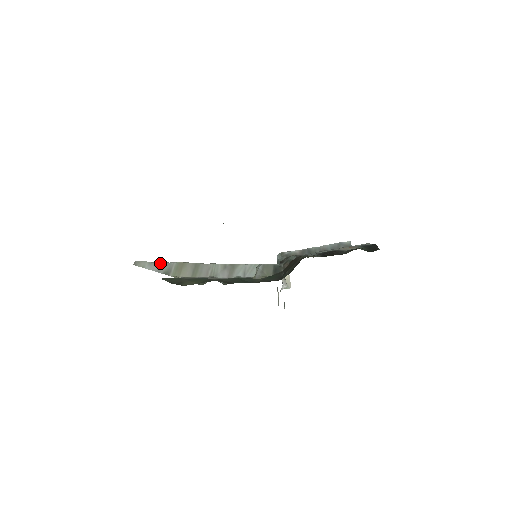
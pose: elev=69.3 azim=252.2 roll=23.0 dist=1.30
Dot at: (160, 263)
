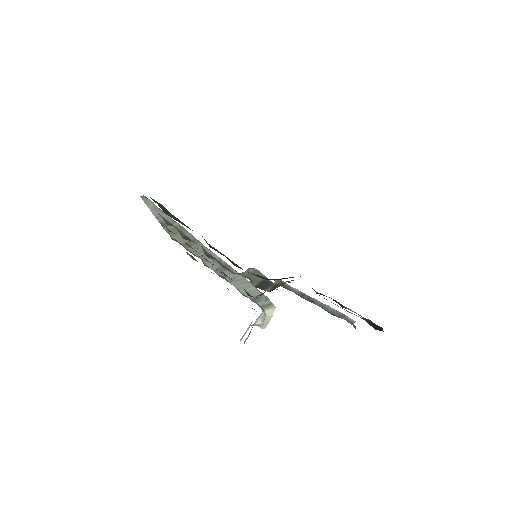
Dot at: occluded
